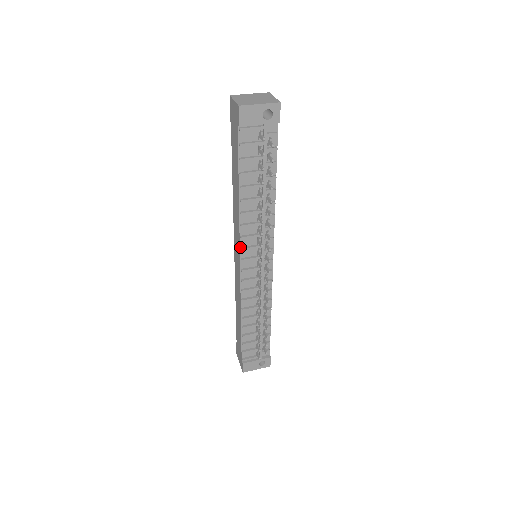
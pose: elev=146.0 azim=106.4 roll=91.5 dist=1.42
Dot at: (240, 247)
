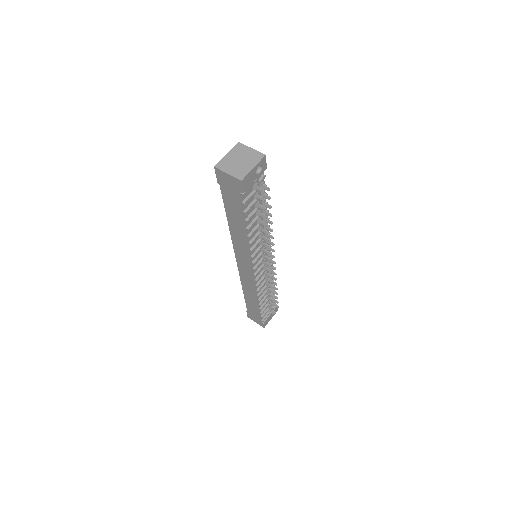
Dot at: (251, 262)
